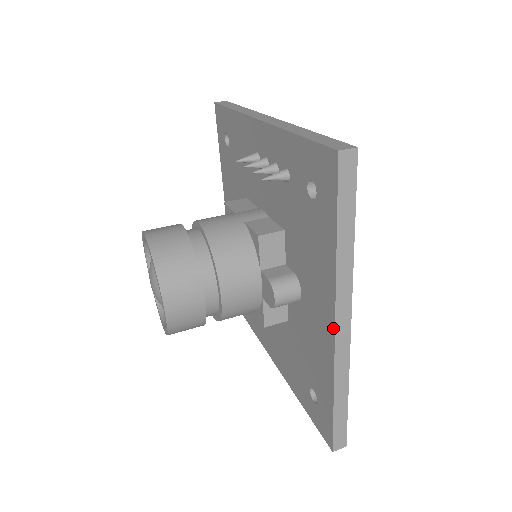
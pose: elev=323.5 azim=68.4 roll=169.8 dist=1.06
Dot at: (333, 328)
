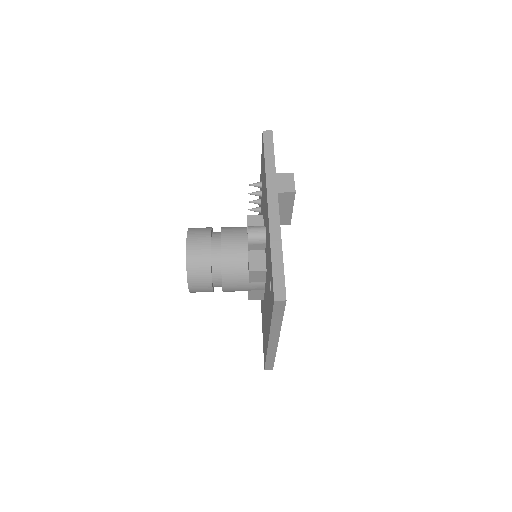
Dot at: (267, 207)
